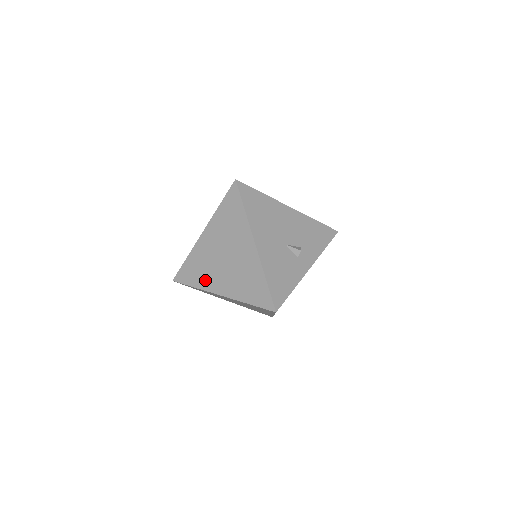
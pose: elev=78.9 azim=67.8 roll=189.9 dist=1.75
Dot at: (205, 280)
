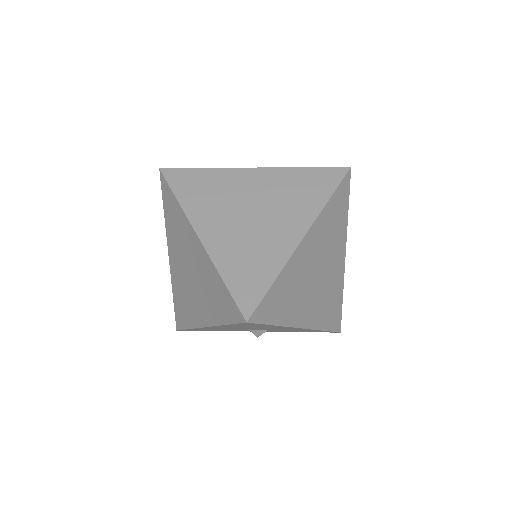
Dot at: (171, 234)
